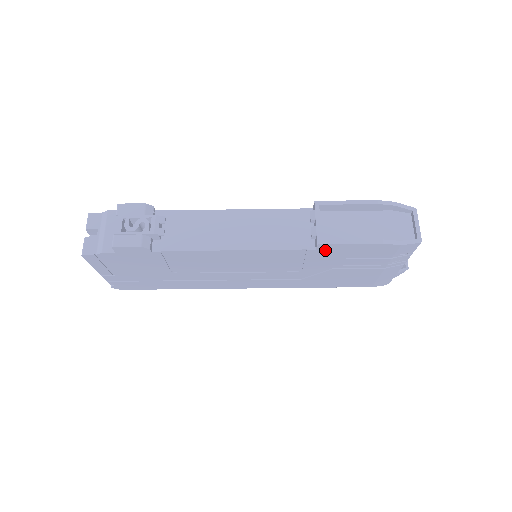
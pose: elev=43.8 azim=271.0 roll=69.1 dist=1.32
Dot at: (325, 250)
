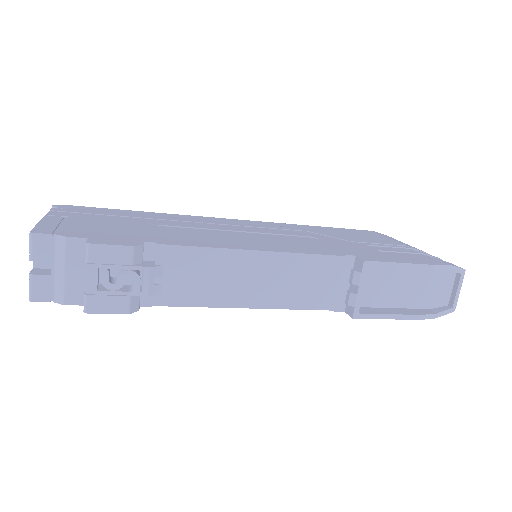
Dot at: occluded
